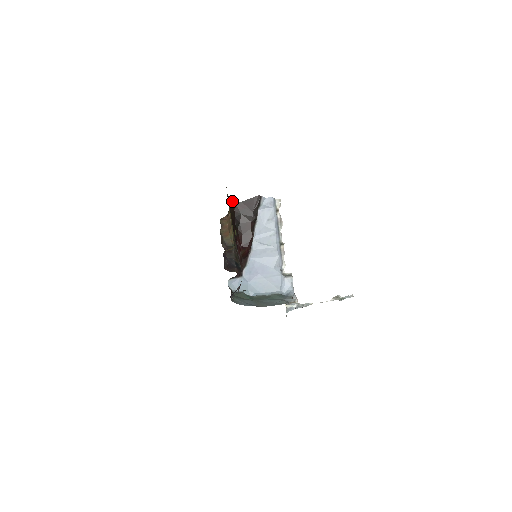
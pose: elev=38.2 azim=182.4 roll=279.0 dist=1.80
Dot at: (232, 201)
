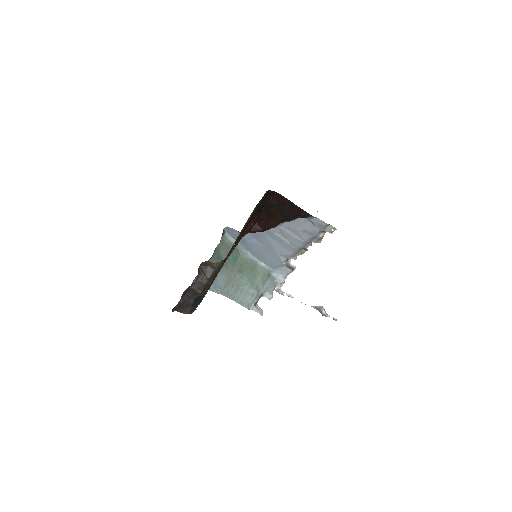
Dot at: (274, 191)
